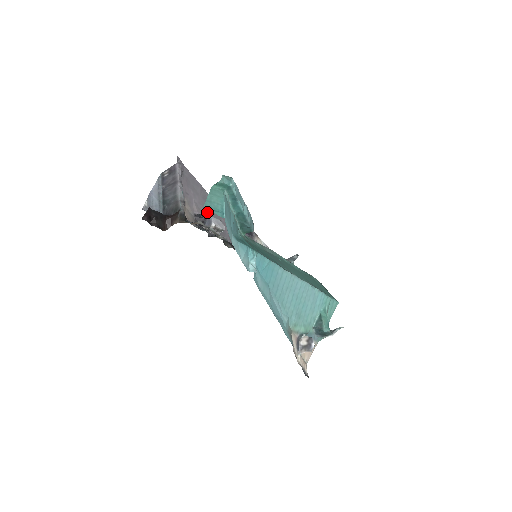
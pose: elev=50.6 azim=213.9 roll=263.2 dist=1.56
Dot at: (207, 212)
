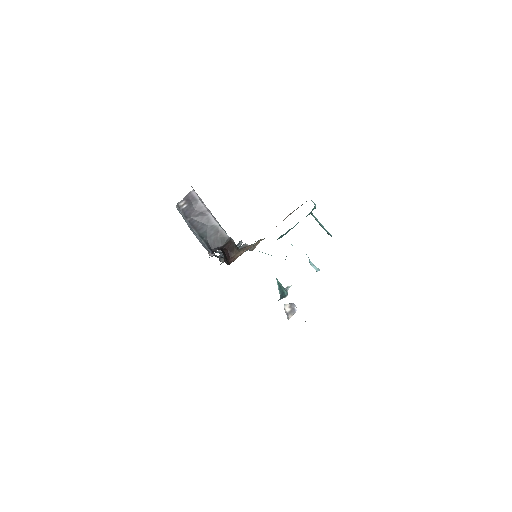
Dot at: occluded
